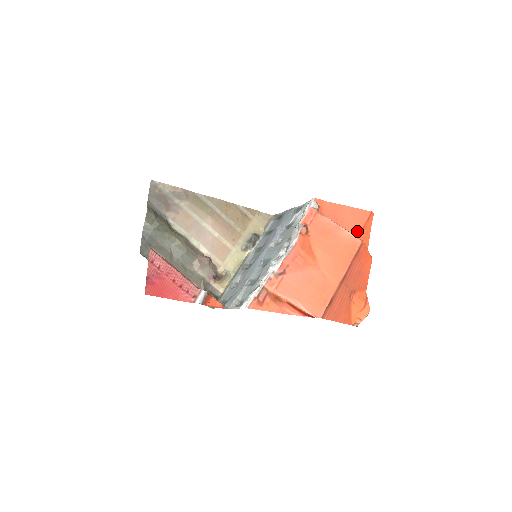
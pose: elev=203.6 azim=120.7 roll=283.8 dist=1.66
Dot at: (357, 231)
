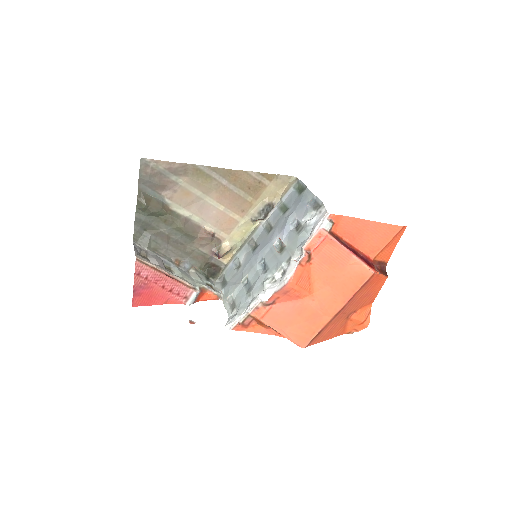
Dot at: (376, 251)
